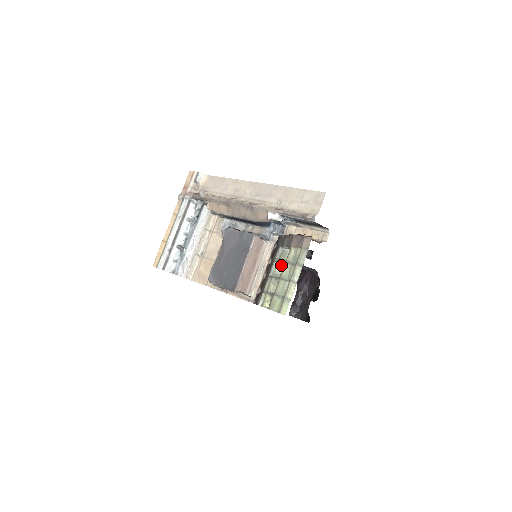
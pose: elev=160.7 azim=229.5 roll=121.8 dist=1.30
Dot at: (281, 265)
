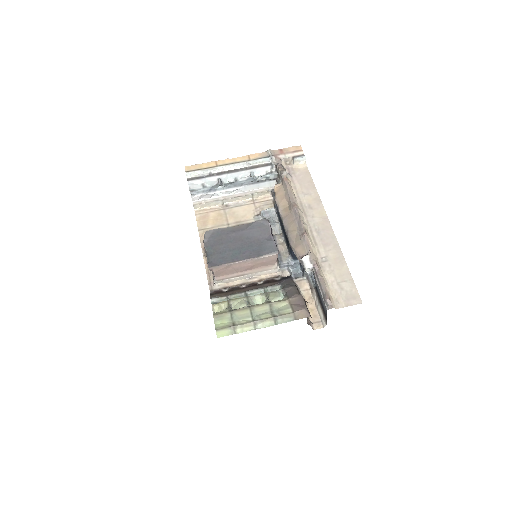
Dot at: (264, 298)
